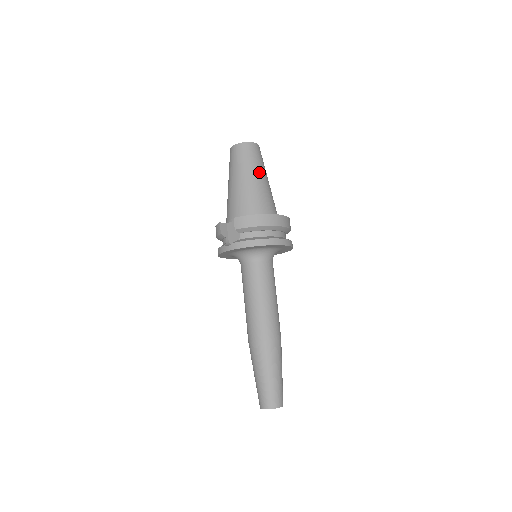
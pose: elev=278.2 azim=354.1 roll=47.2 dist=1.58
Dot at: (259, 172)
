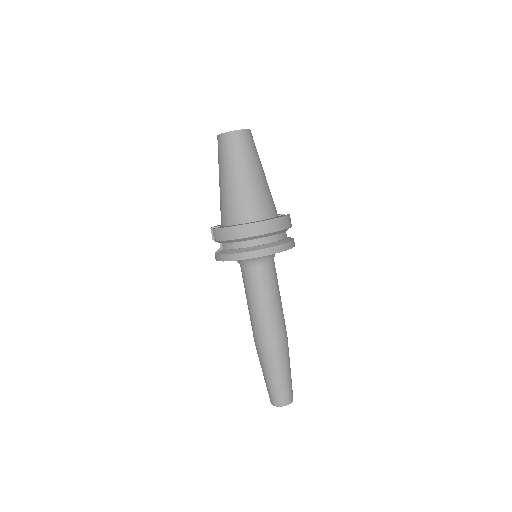
Dot at: (239, 168)
